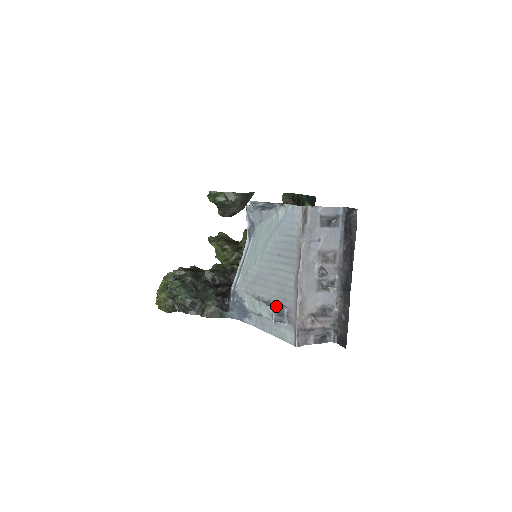
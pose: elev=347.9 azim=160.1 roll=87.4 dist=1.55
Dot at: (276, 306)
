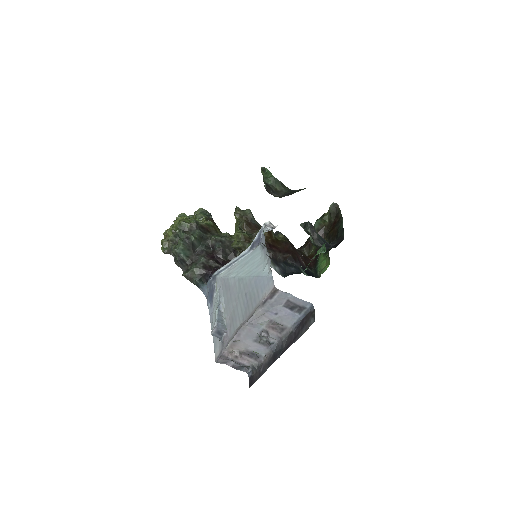
Dot at: (220, 326)
